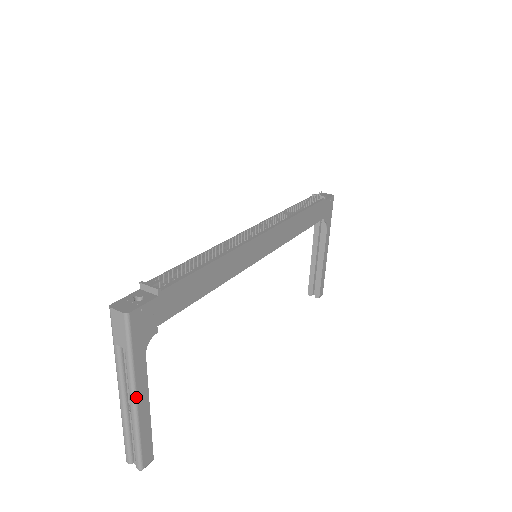
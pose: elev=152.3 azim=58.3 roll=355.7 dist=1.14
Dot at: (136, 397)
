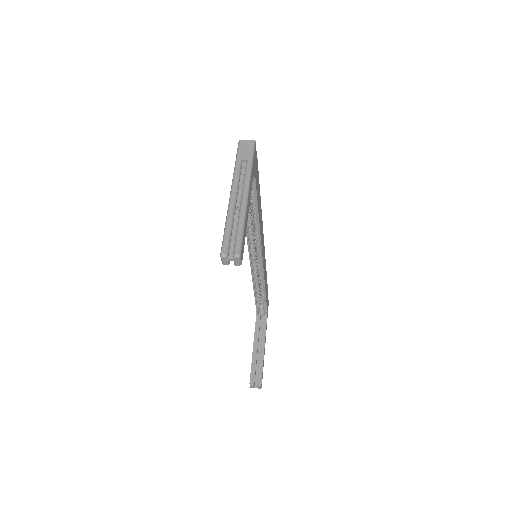
Dot at: (249, 192)
